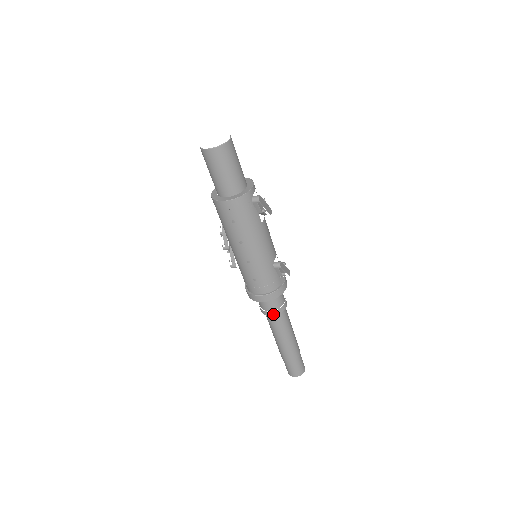
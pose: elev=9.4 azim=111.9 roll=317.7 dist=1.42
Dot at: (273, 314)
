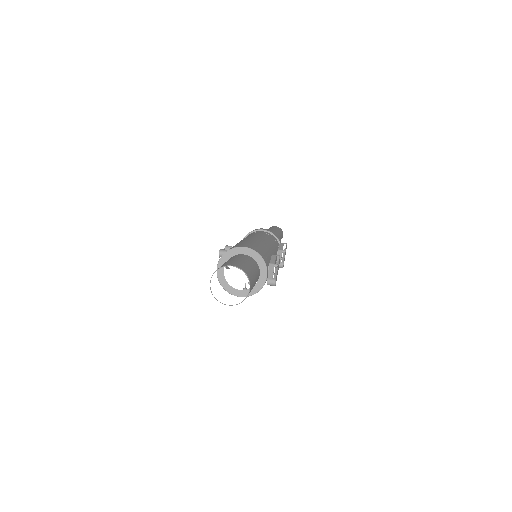
Dot at: occluded
